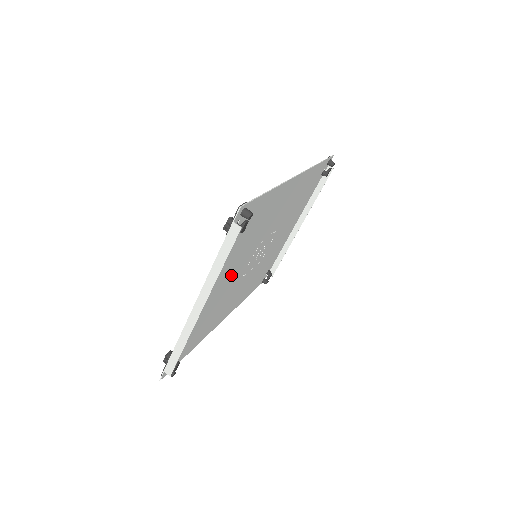
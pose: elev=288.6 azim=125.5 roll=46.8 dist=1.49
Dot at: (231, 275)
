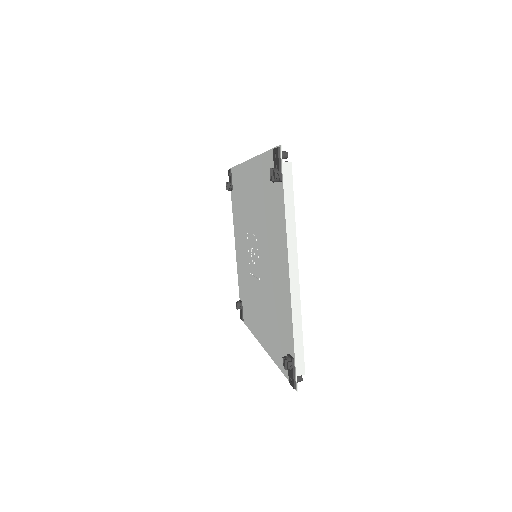
Dot at: (269, 261)
